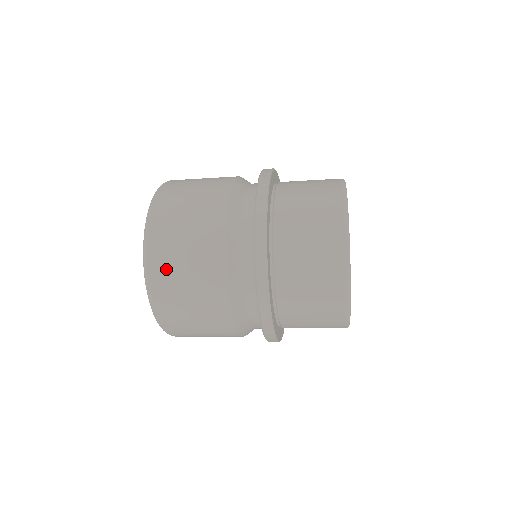
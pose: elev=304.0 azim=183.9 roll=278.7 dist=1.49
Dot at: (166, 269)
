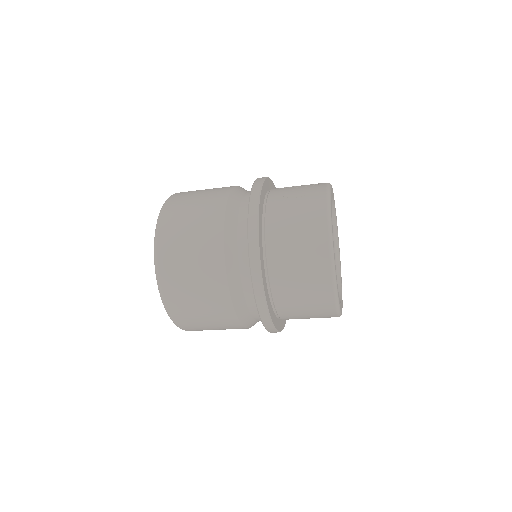
Dot at: (196, 328)
